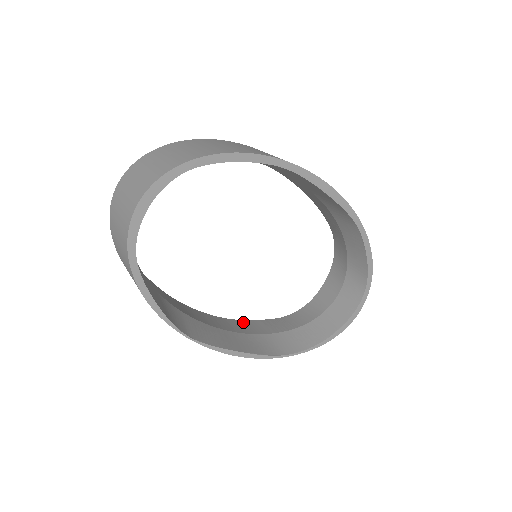
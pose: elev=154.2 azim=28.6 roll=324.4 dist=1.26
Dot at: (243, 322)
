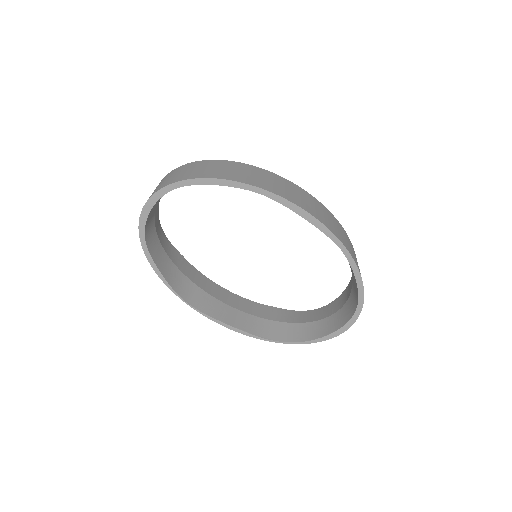
Dot at: (259, 305)
